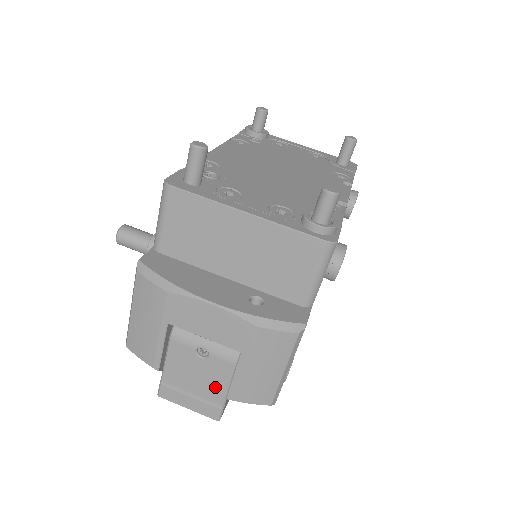
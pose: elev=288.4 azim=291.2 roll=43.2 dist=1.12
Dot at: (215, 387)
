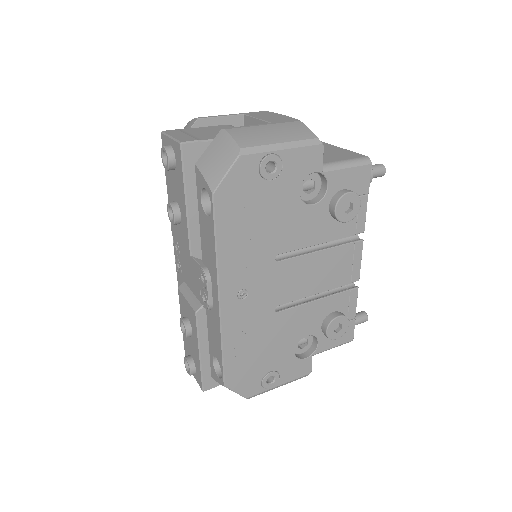
Dot at: (215, 136)
